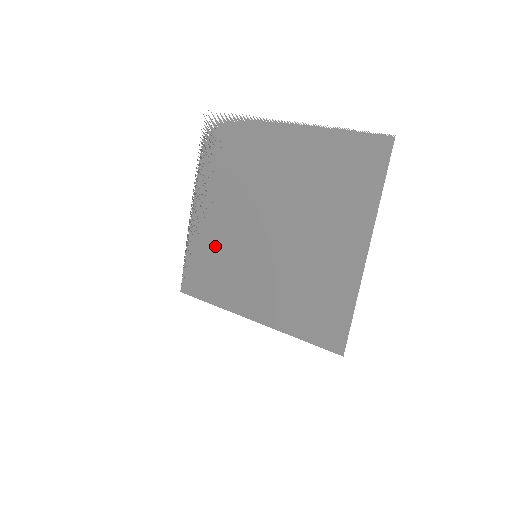
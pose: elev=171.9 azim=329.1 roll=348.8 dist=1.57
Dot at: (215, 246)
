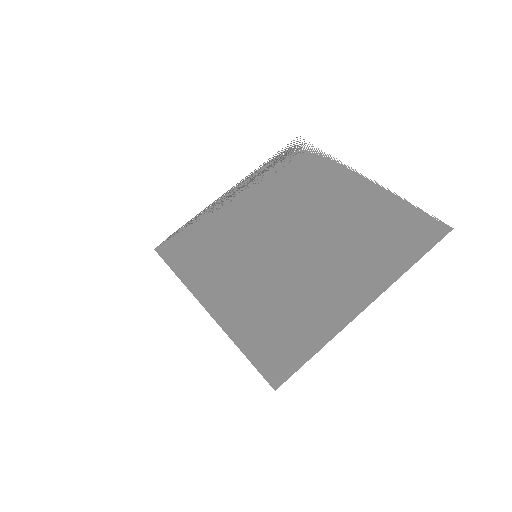
Dot at: (223, 229)
